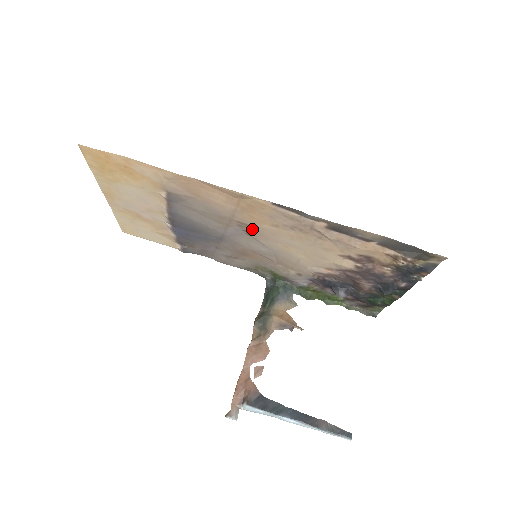
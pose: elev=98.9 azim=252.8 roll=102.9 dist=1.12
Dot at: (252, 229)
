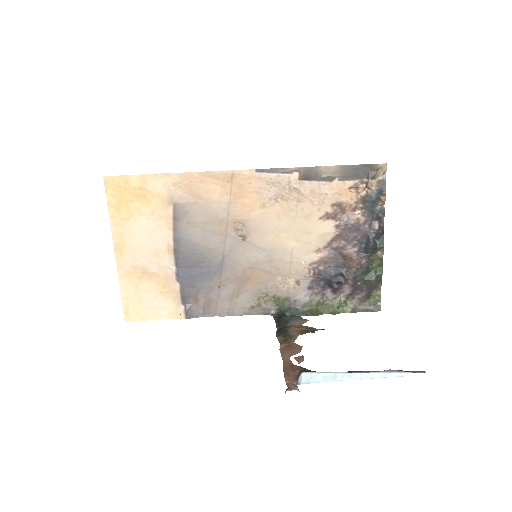
Dot at: (246, 228)
